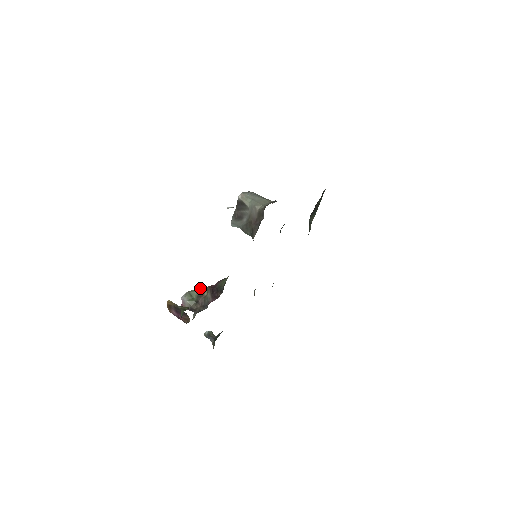
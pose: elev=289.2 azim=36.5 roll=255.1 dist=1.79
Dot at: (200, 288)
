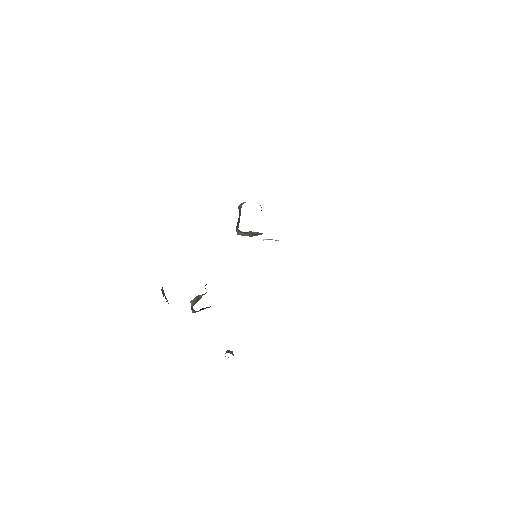
Dot at: occluded
